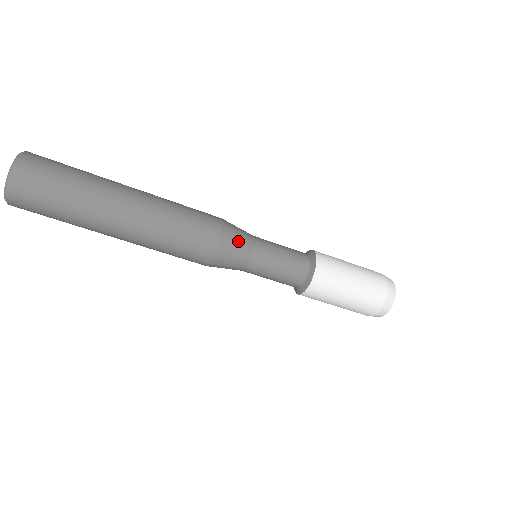
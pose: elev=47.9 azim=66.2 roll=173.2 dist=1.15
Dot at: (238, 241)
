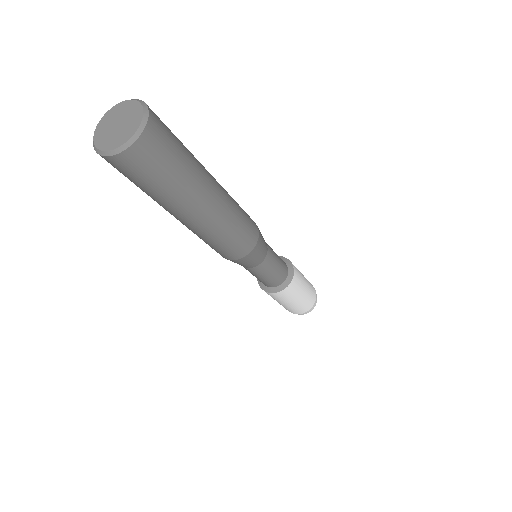
Dot at: (252, 261)
